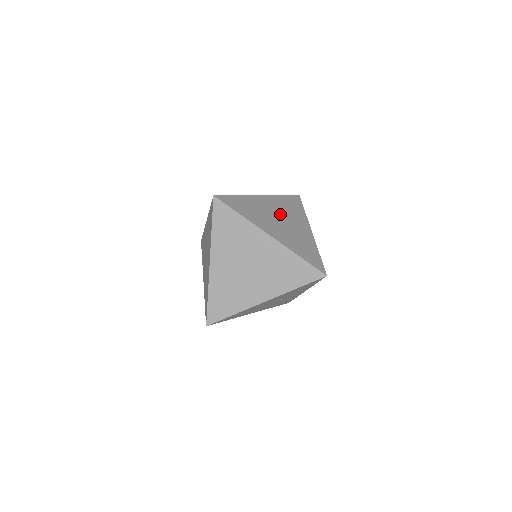
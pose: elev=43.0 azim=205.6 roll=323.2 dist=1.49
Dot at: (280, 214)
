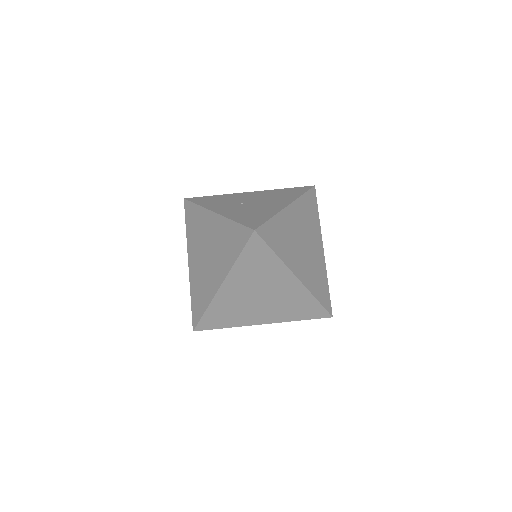
Dot at: (303, 233)
